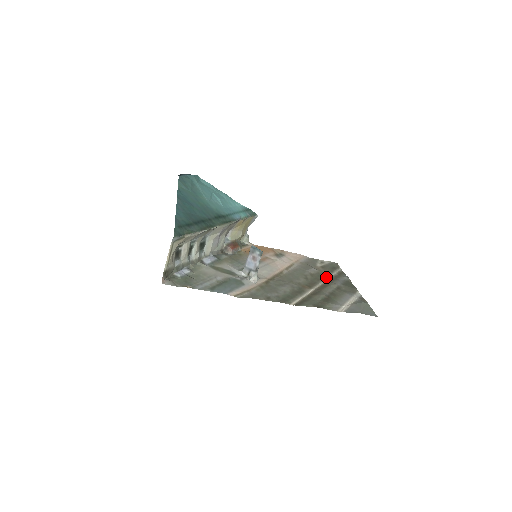
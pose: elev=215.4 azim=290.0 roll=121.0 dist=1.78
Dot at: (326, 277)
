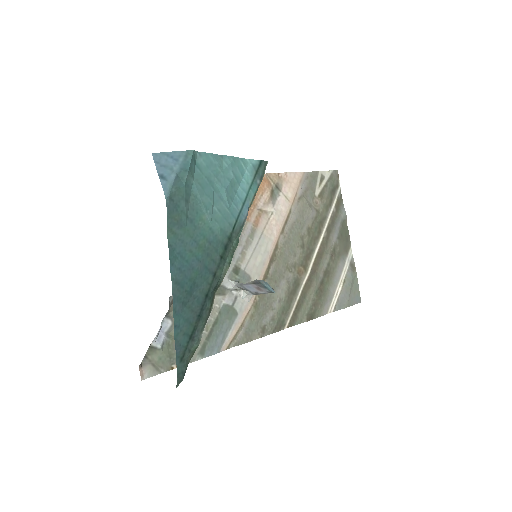
Dot at: (323, 227)
